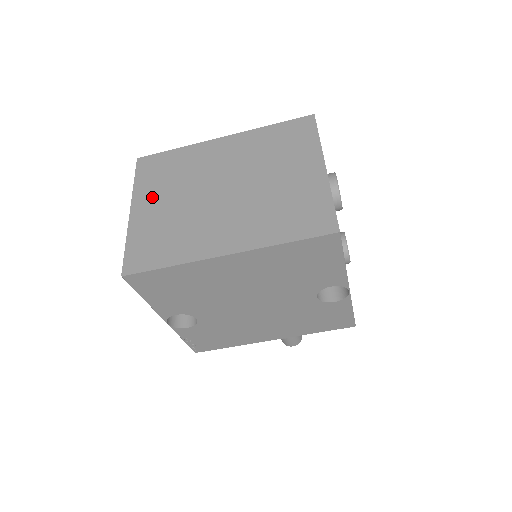
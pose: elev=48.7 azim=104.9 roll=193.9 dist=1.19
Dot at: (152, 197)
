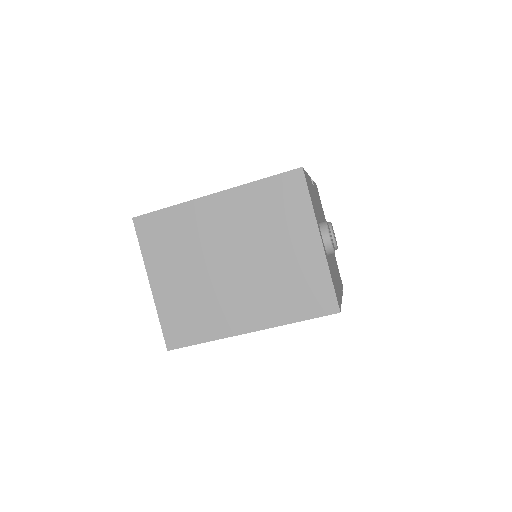
Dot at: (165, 269)
